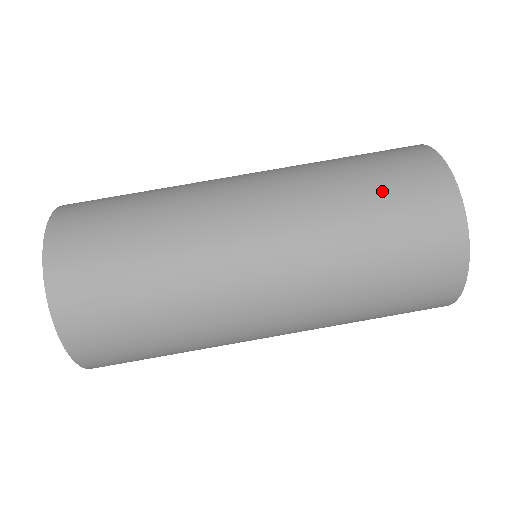
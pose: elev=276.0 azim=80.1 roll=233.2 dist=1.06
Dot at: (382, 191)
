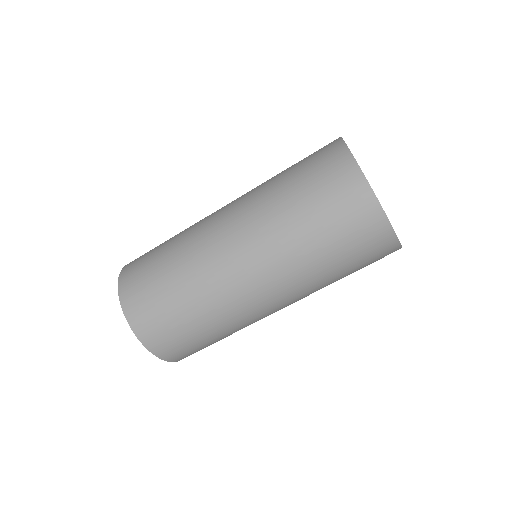
Dot at: (303, 180)
